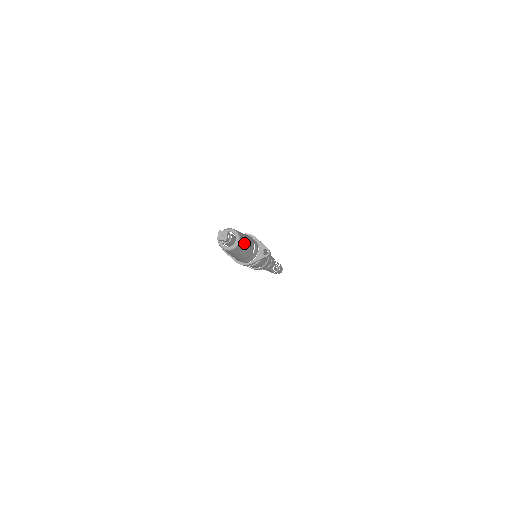
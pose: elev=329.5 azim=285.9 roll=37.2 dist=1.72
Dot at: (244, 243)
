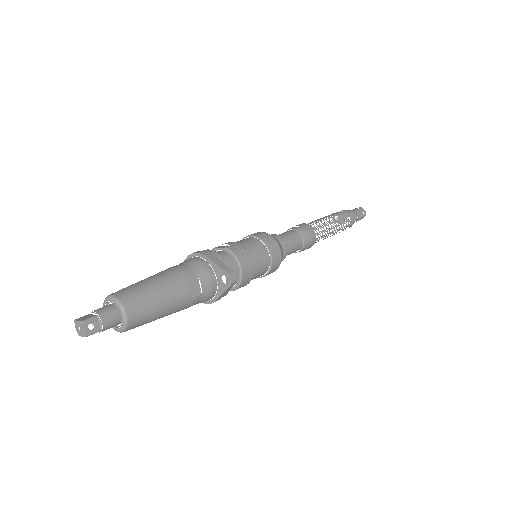
Dot at: (149, 305)
